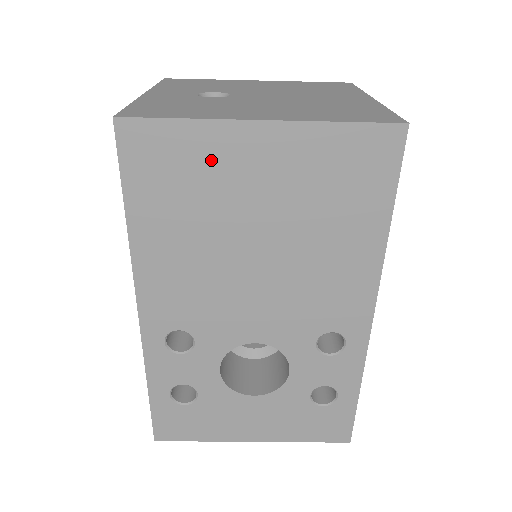
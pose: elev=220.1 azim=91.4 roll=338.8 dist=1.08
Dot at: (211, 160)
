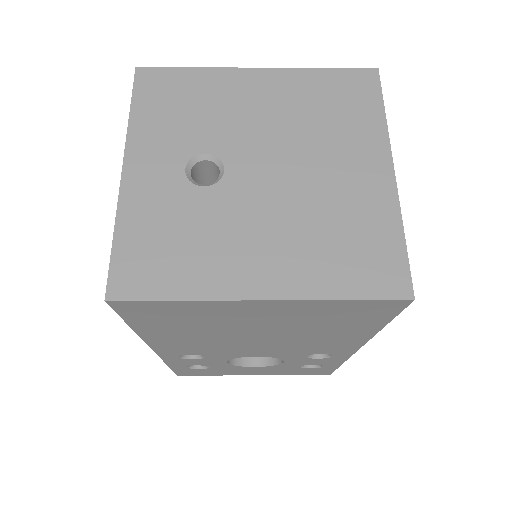
Dot at: (210, 313)
